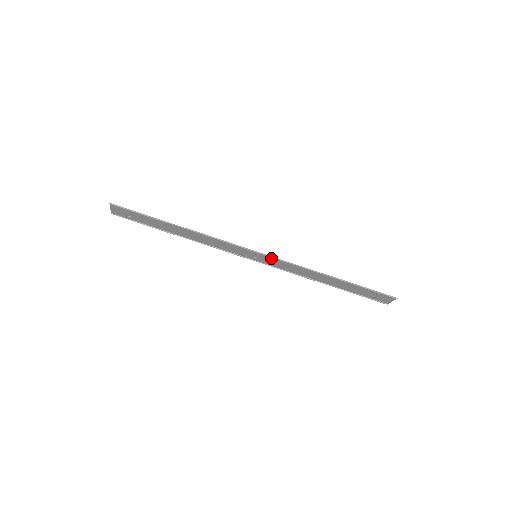
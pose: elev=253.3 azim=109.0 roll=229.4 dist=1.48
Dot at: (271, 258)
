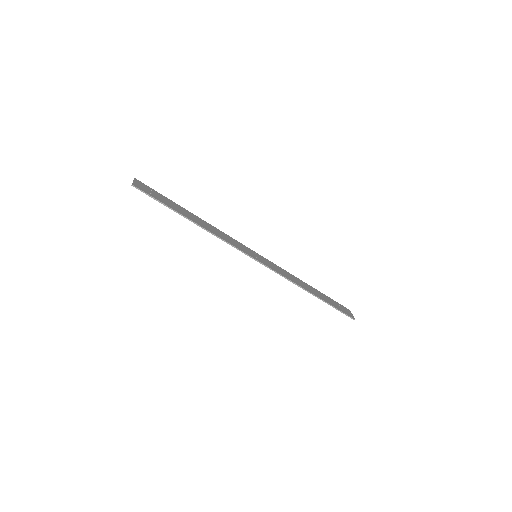
Dot at: (267, 265)
